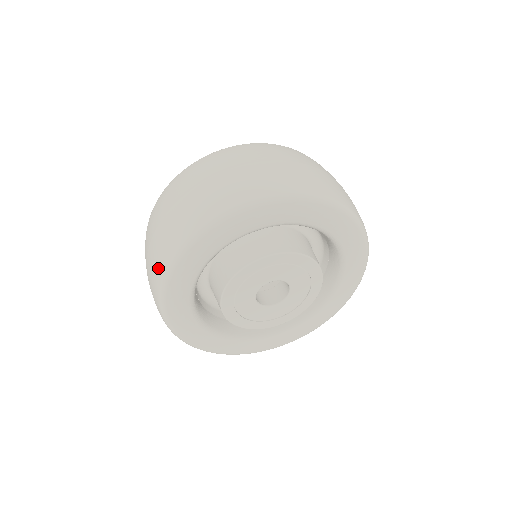
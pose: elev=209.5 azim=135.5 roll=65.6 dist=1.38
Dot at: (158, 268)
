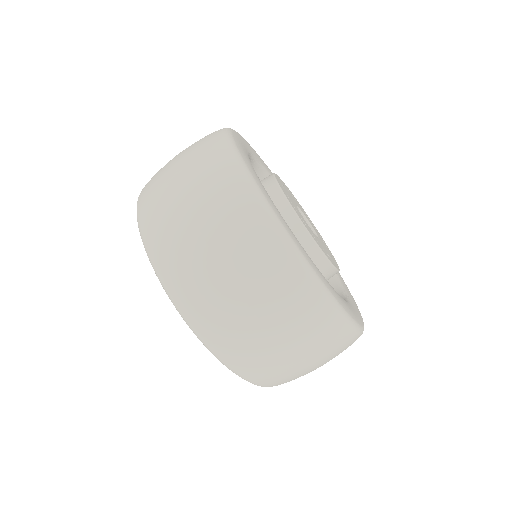
Dot at: (211, 134)
